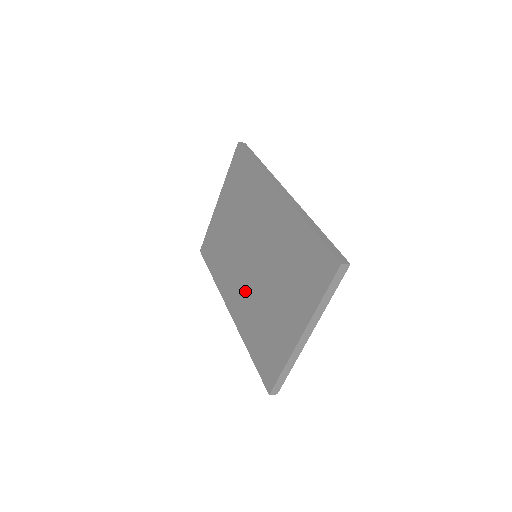
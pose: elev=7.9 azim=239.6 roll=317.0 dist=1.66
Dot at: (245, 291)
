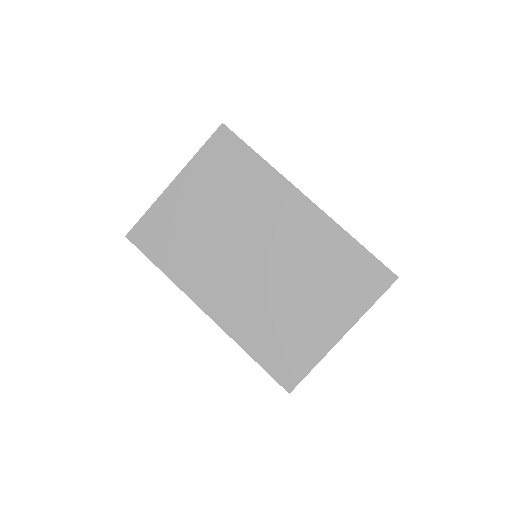
Dot at: (242, 292)
